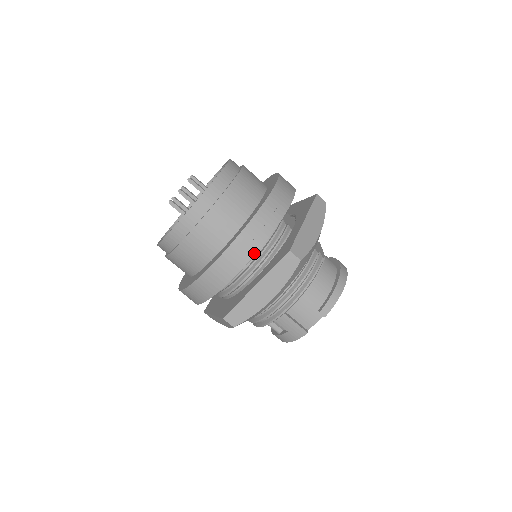
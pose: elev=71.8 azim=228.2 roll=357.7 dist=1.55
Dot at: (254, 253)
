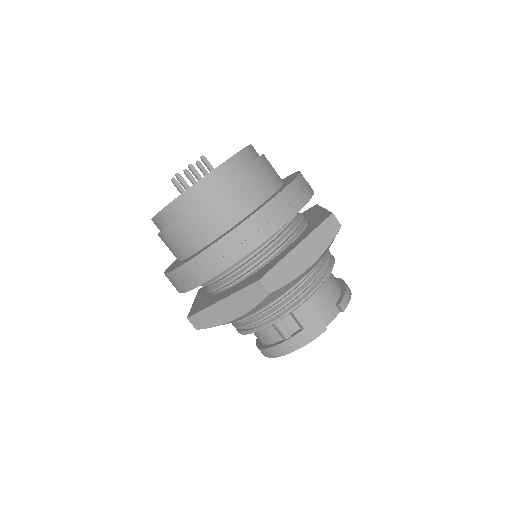
Dot at: (299, 209)
